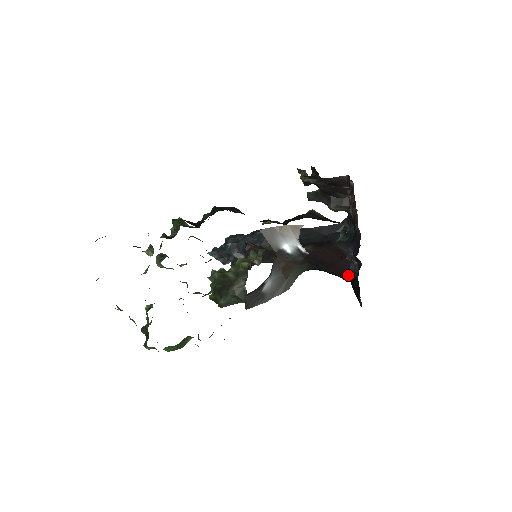
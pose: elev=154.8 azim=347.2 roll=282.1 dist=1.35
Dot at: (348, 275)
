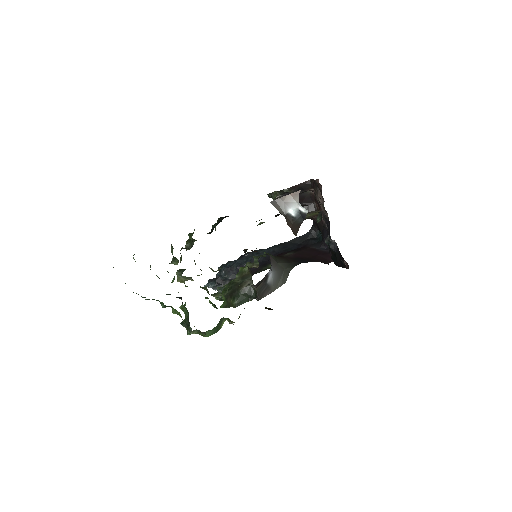
Dot at: (328, 261)
